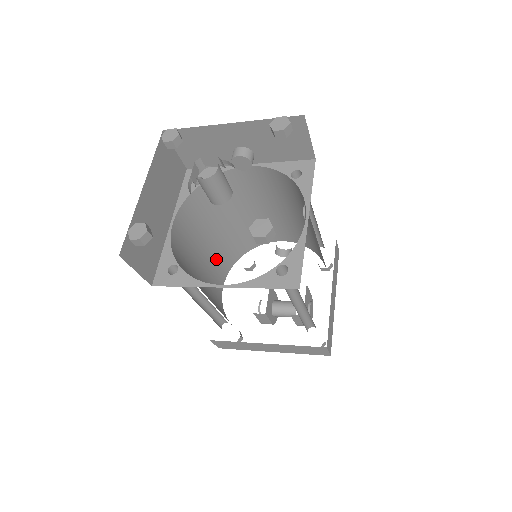
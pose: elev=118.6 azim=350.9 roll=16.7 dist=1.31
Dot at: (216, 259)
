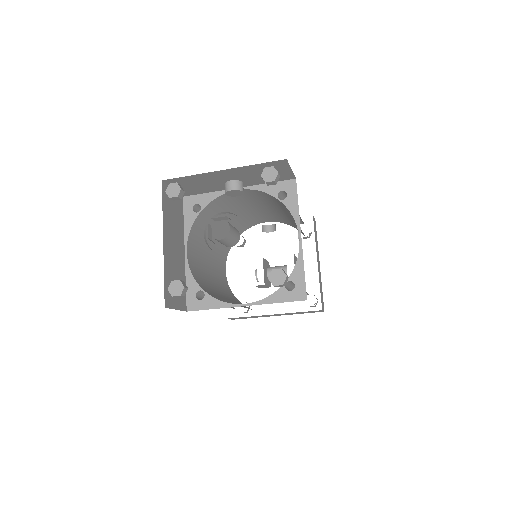
Dot at: (217, 254)
